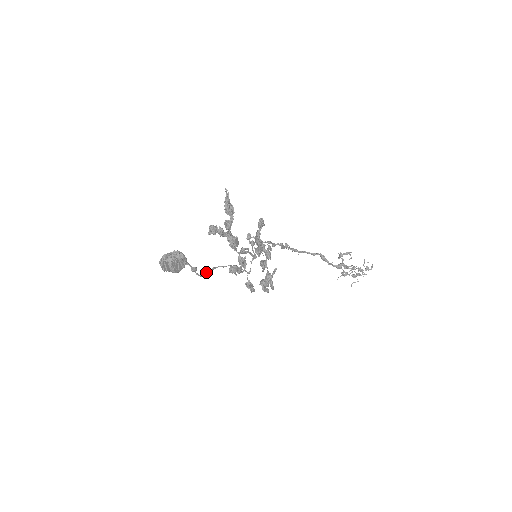
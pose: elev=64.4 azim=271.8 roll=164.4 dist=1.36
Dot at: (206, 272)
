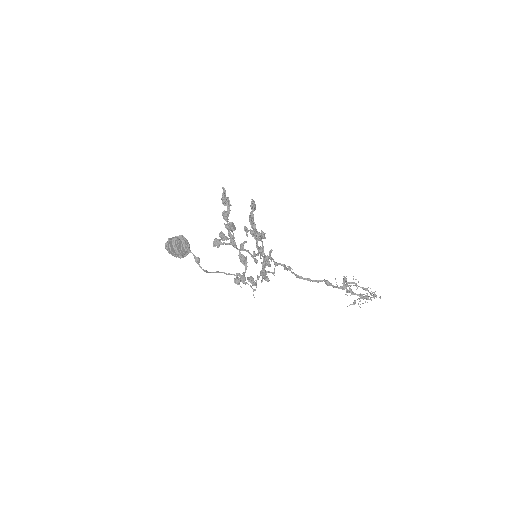
Dot at: (210, 272)
